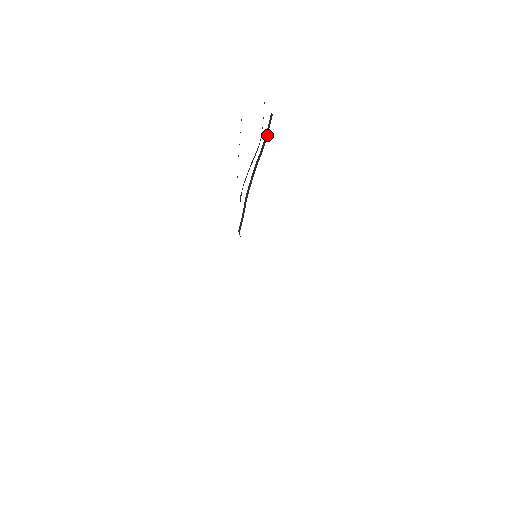
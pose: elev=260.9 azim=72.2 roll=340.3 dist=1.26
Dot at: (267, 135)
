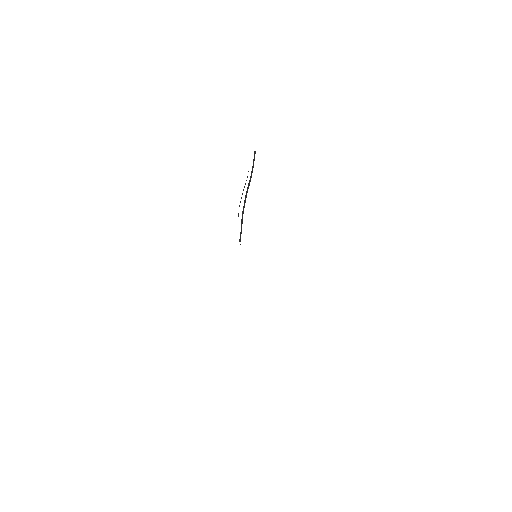
Dot at: (253, 167)
